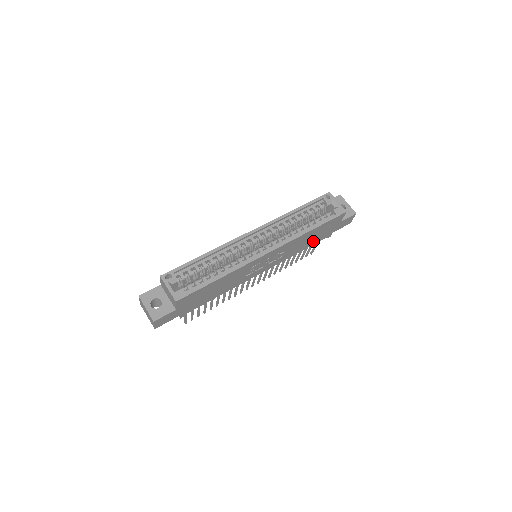
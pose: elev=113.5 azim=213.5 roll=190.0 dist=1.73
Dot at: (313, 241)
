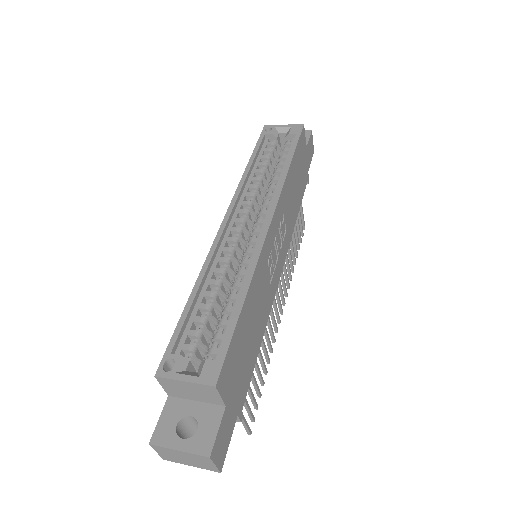
Dot at: (299, 192)
